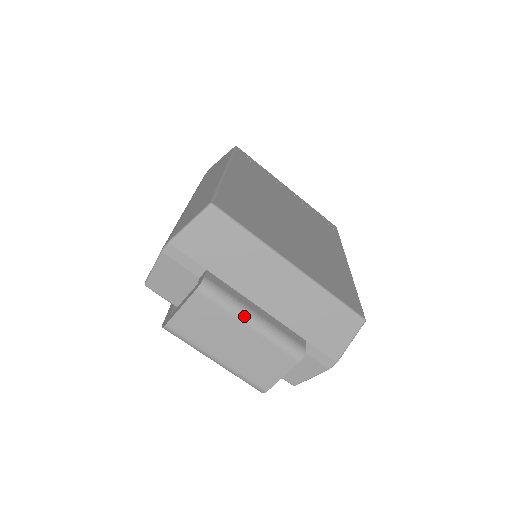
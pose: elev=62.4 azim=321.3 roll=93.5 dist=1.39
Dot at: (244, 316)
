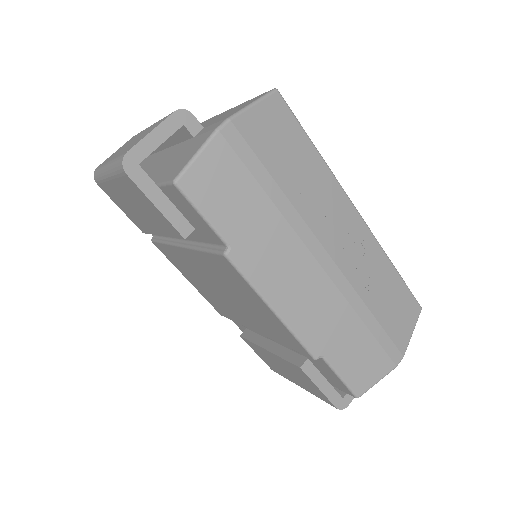
Dot at: occluded
